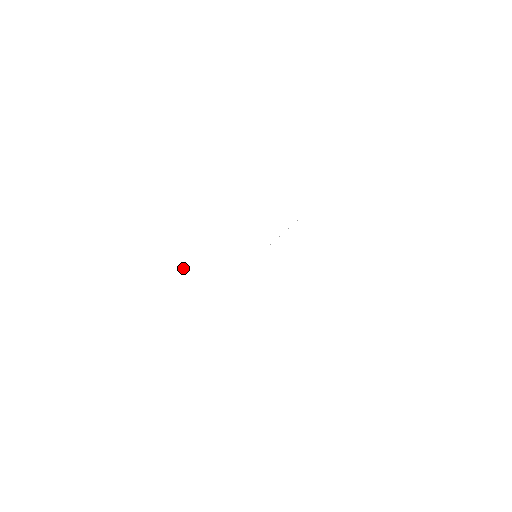
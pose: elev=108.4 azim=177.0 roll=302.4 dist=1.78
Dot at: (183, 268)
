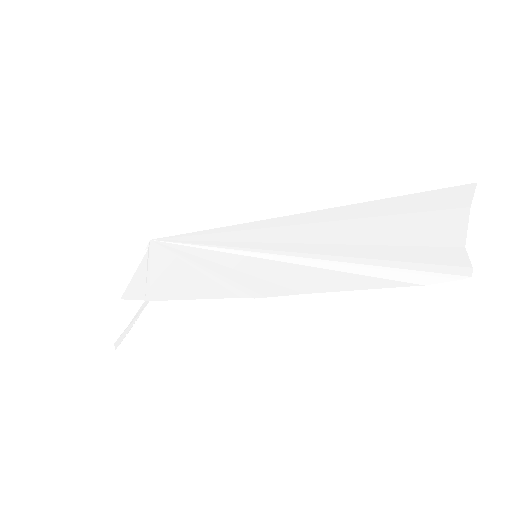
Dot at: (133, 324)
